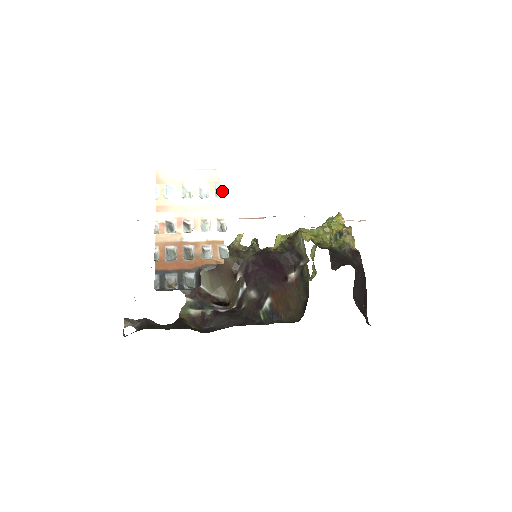
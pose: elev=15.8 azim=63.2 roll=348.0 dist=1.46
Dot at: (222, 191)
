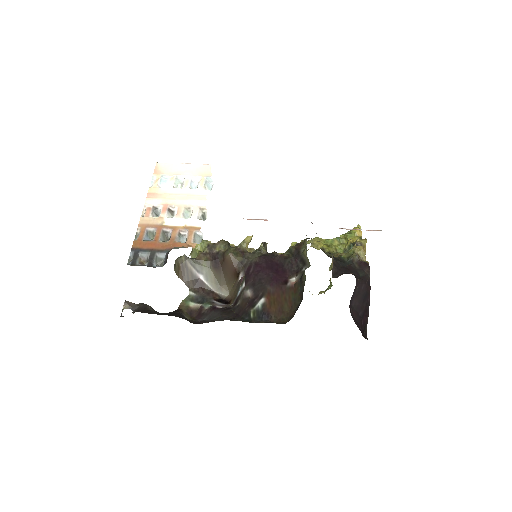
Dot at: (212, 184)
